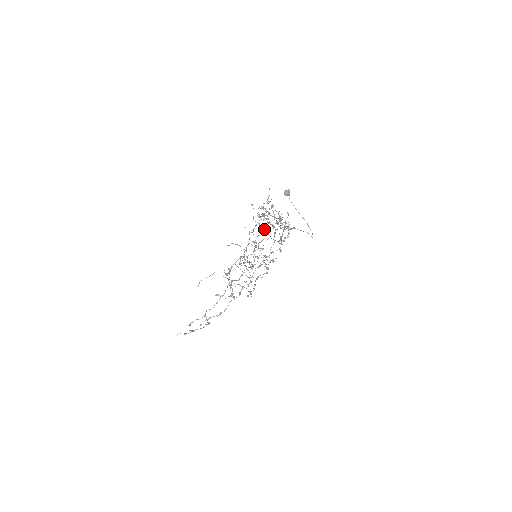
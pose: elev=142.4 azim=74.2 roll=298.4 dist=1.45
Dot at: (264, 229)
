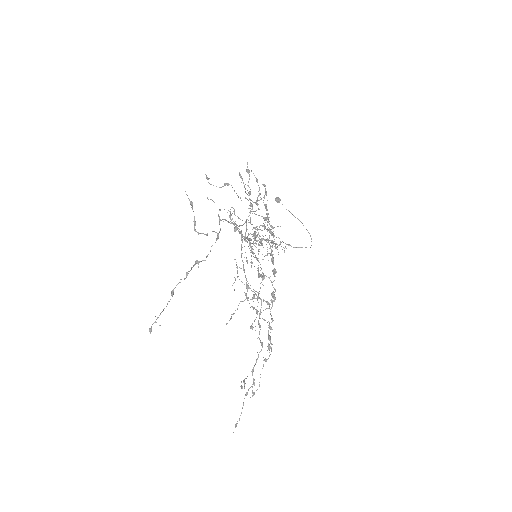
Dot at: occluded
